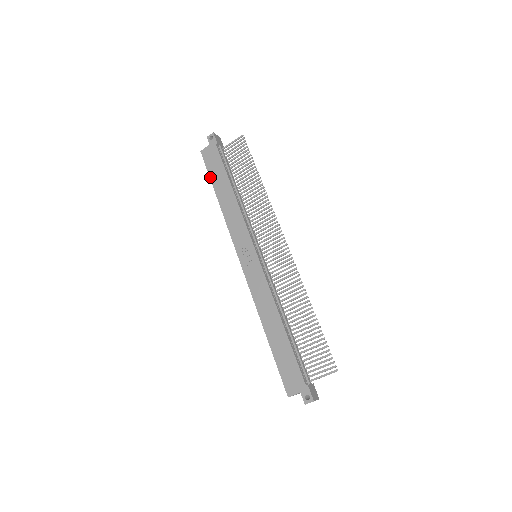
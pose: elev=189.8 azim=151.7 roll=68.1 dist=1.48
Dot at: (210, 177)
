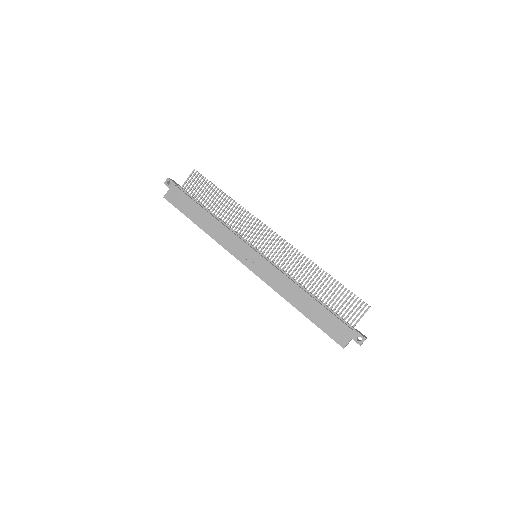
Dot at: (183, 213)
